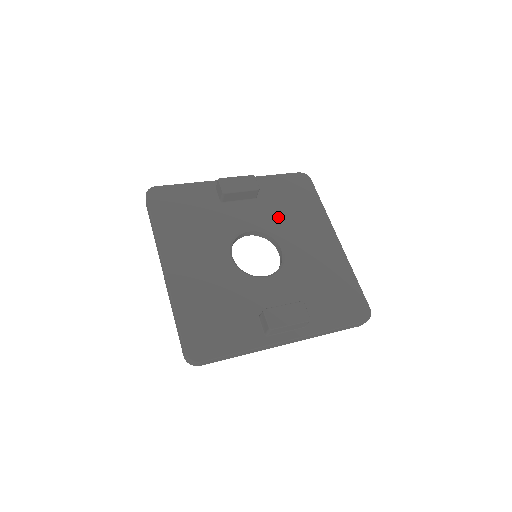
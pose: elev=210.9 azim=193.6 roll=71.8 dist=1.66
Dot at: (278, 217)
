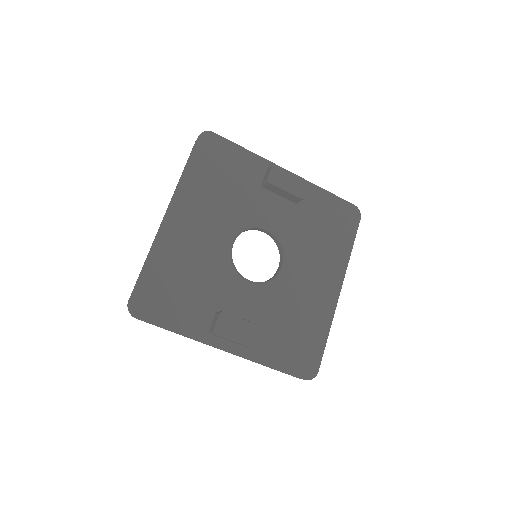
Dot at: (302, 234)
